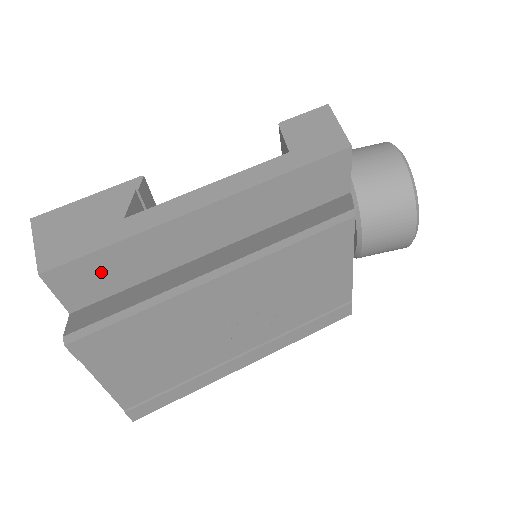
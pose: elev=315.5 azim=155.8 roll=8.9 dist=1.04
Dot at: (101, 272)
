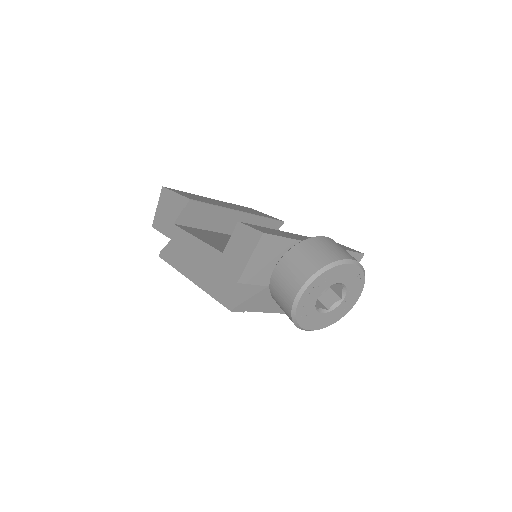
Dot at: occluded
